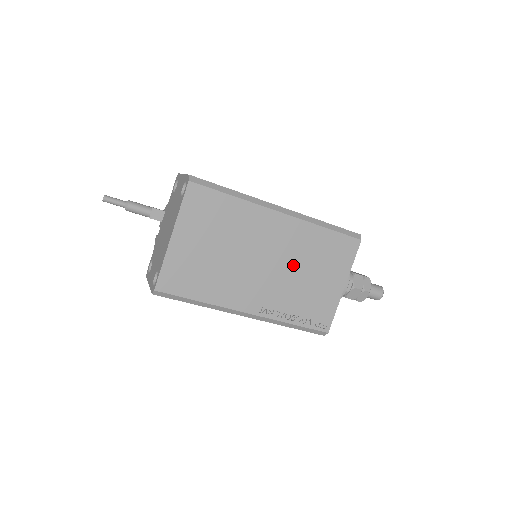
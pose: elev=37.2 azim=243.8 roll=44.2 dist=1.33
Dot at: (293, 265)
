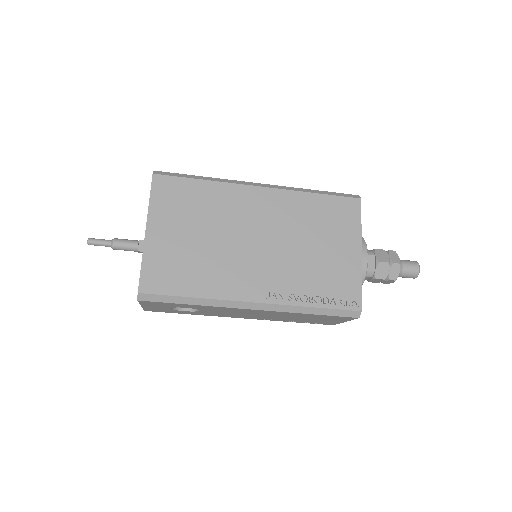
Dot at: (291, 239)
